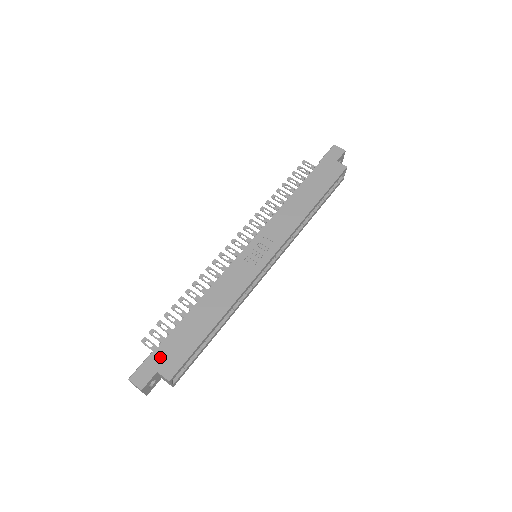
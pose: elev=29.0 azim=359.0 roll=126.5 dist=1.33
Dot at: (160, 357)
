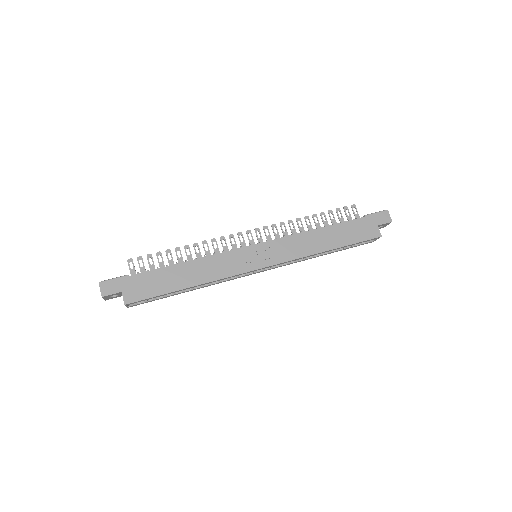
Dot at: (131, 283)
